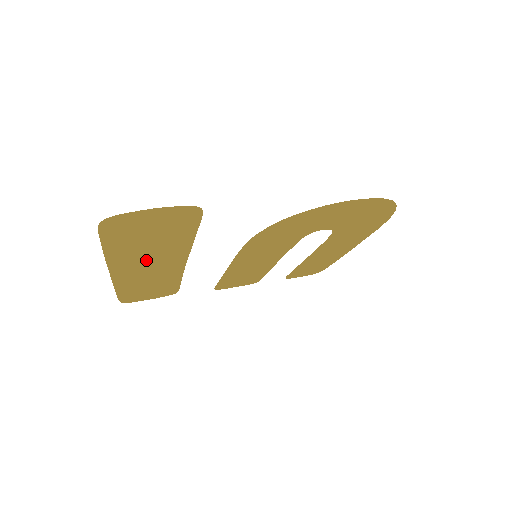
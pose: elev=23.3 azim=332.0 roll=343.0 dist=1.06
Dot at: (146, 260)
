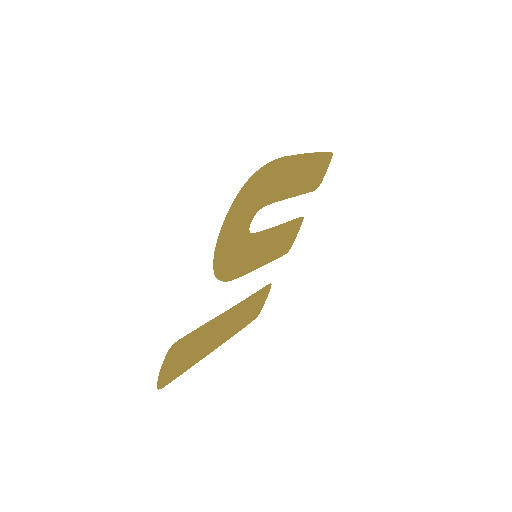
Dot at: (212, 338)
